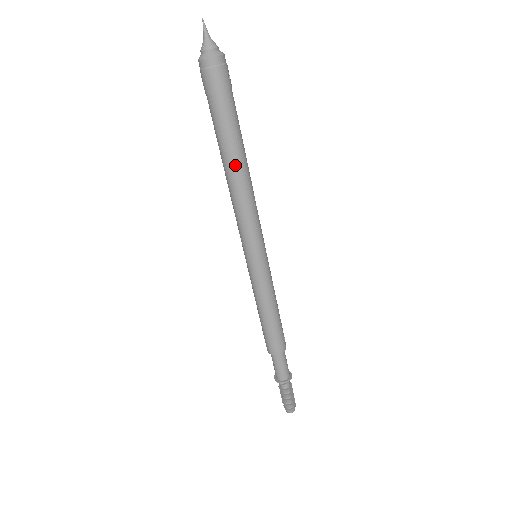
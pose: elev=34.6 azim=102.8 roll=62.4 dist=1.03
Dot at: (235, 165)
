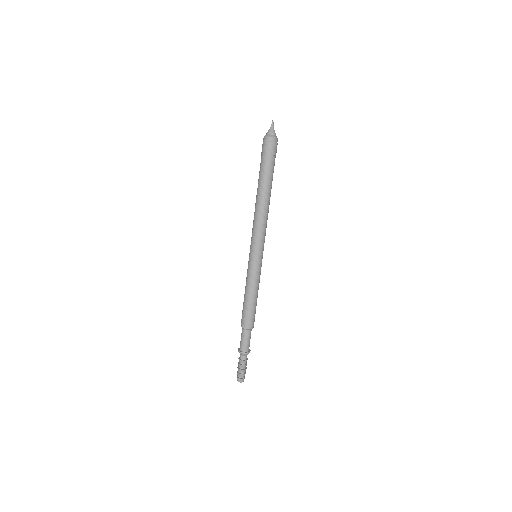
Dot at: (265, 196)
